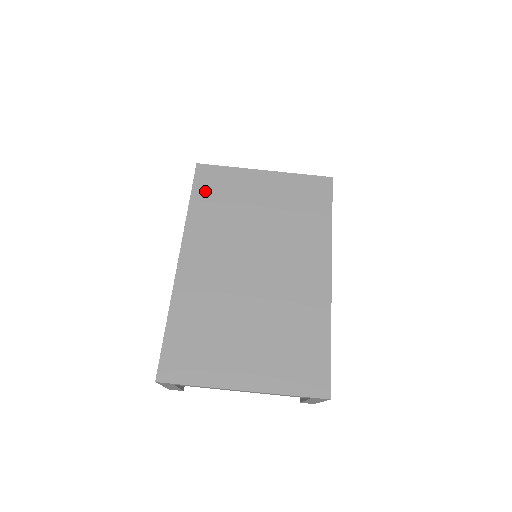
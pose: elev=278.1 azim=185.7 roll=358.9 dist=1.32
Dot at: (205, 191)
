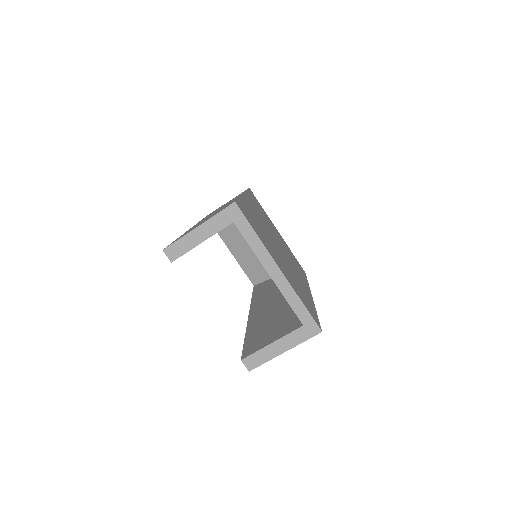
Dot at: (254, 198)
